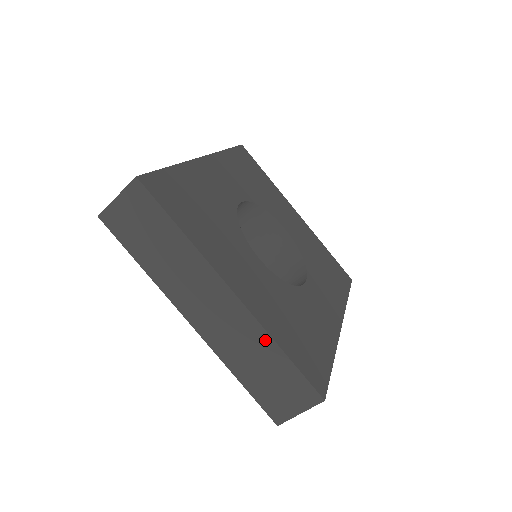
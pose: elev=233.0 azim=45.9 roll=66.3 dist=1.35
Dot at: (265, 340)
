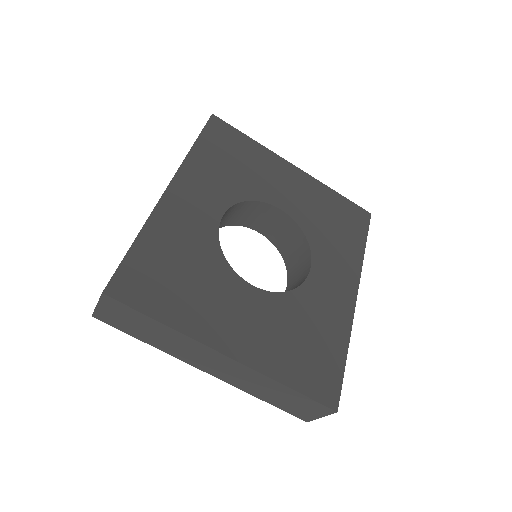
Dot at: (270, 382)
